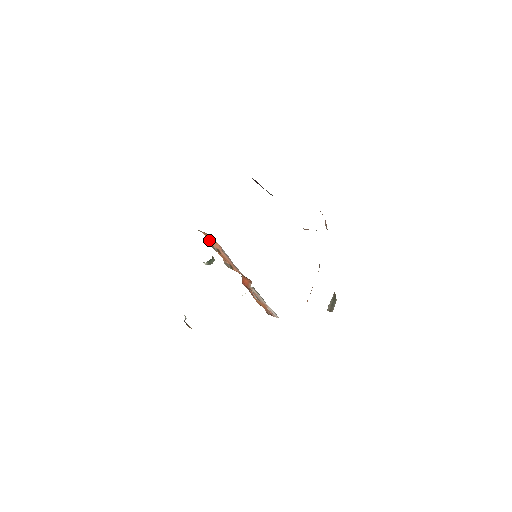
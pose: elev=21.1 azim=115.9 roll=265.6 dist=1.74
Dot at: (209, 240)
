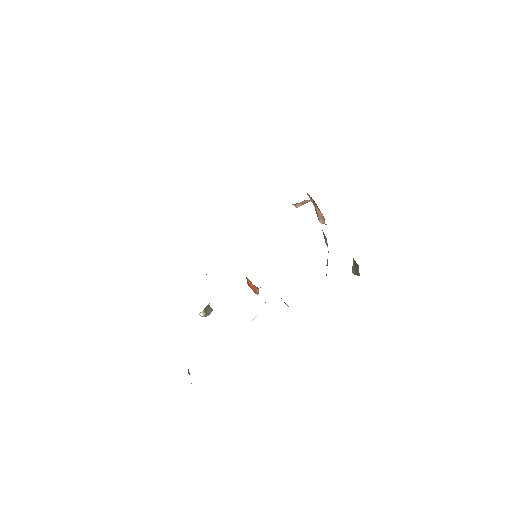
Dot at: occluded
